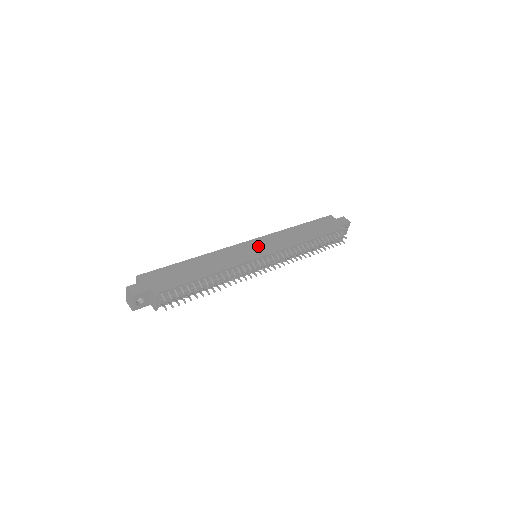
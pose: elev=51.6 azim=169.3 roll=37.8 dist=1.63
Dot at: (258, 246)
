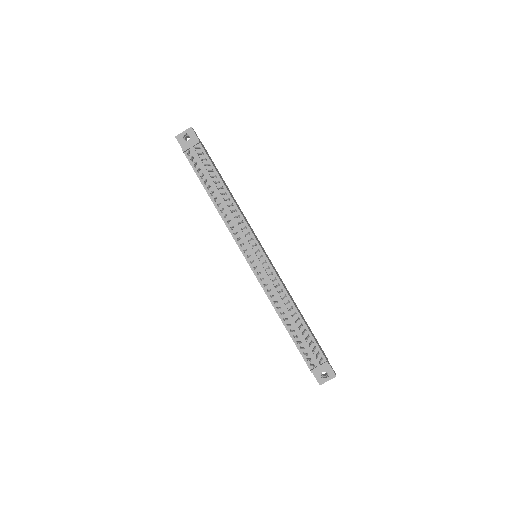
Dot at: (266, 254)
